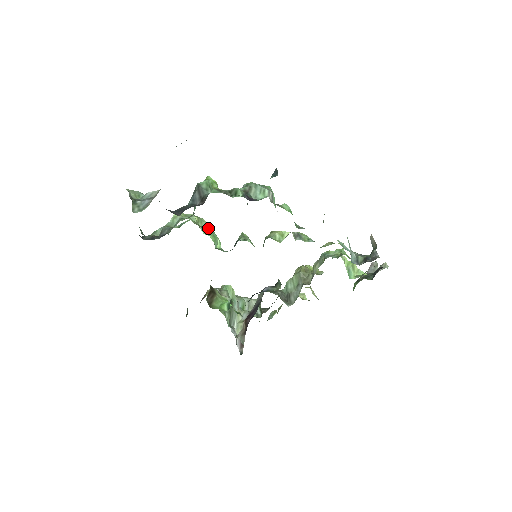
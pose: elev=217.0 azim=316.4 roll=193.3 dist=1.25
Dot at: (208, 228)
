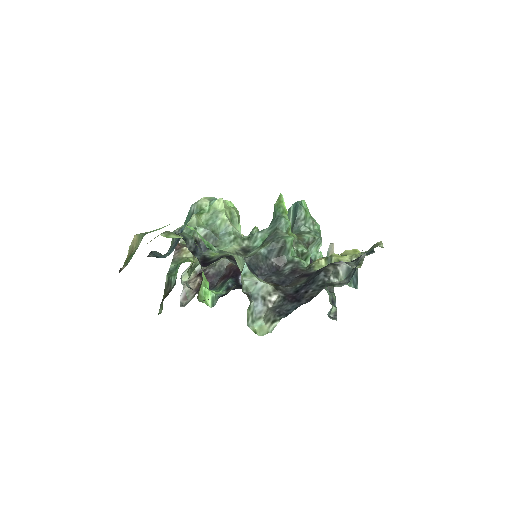
Dot at: (240, 229)
